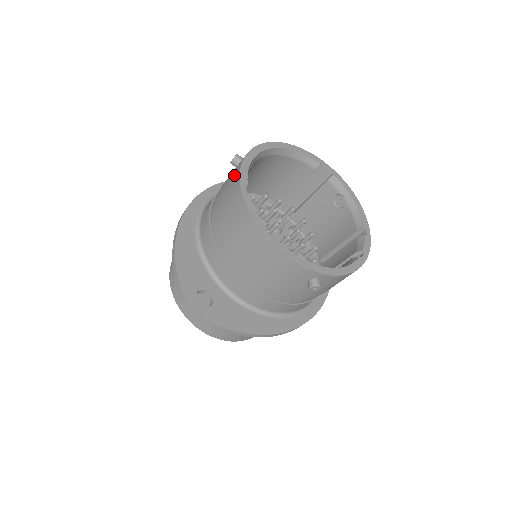
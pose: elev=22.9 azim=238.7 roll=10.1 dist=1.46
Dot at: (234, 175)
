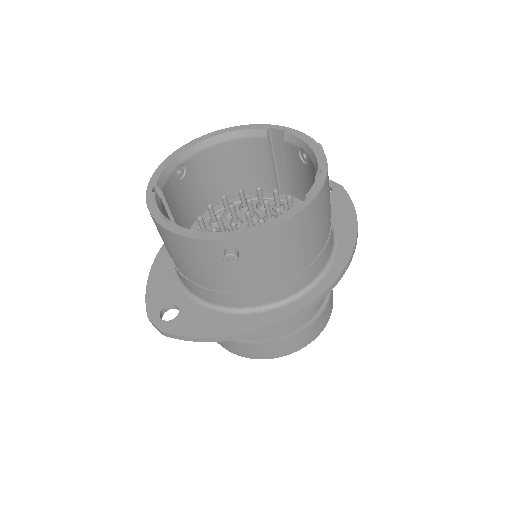
Dot at: occluded
